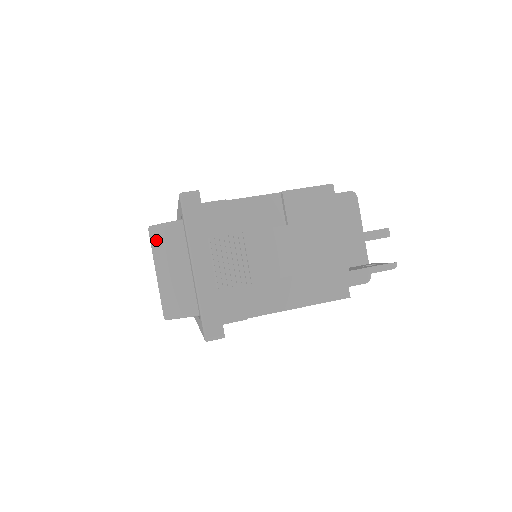
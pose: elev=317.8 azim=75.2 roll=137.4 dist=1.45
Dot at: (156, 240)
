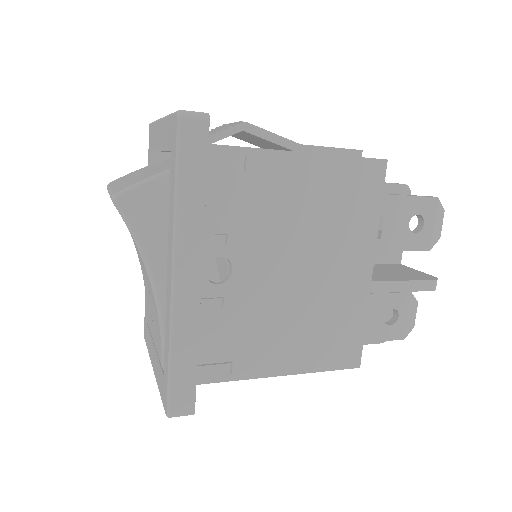
Dot at: (115, 181)
